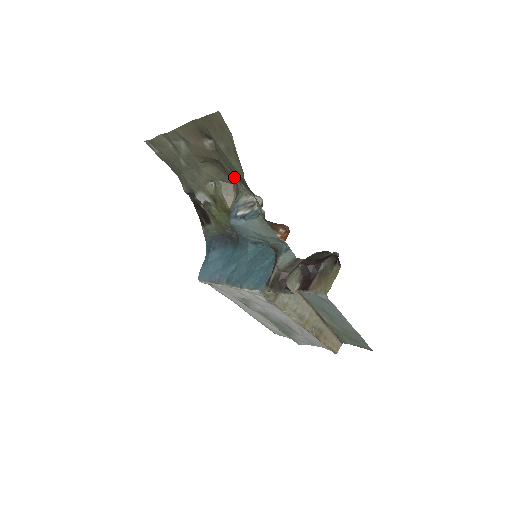
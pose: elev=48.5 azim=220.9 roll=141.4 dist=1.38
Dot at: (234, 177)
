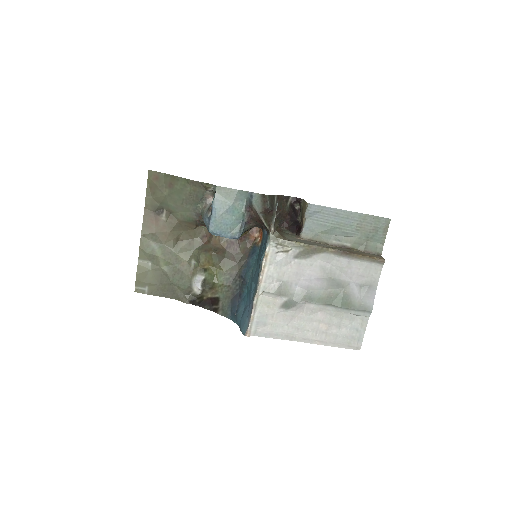
Dot at: (192, 213)
